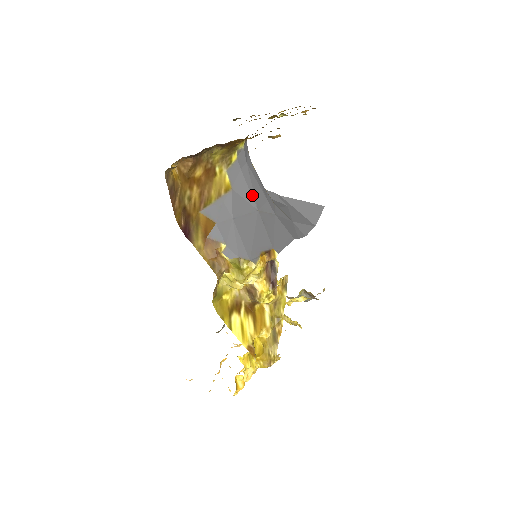
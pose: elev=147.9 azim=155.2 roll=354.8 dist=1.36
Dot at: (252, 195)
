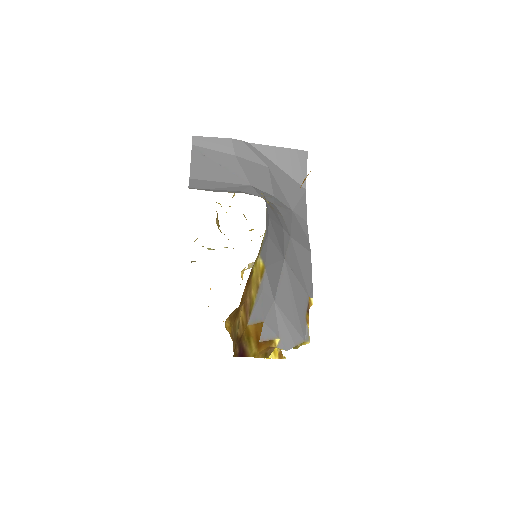
Dot at: (279, 250)
